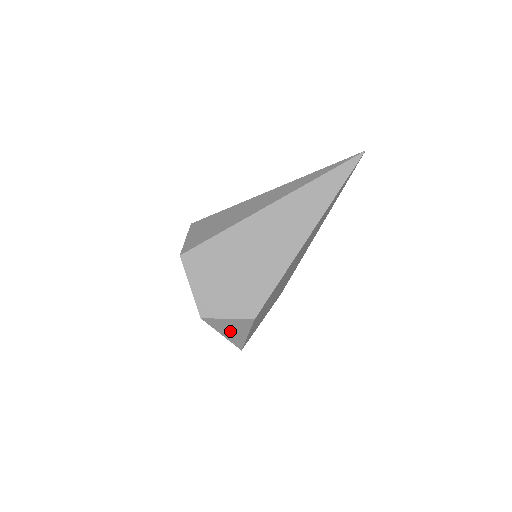
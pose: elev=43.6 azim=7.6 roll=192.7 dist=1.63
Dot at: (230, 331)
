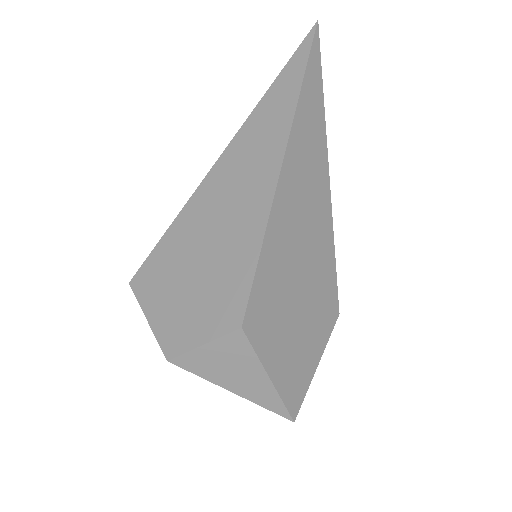
Dot at: (234, 377)
